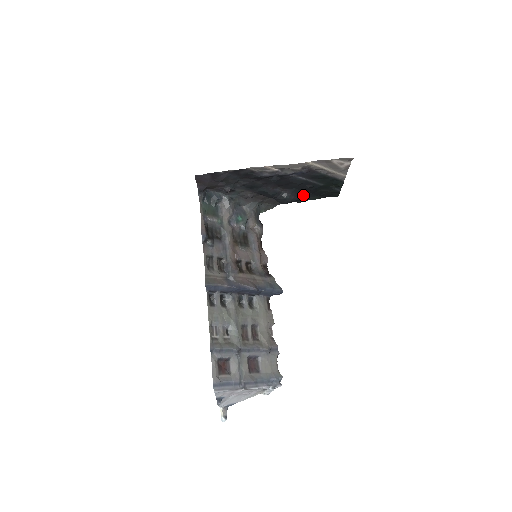
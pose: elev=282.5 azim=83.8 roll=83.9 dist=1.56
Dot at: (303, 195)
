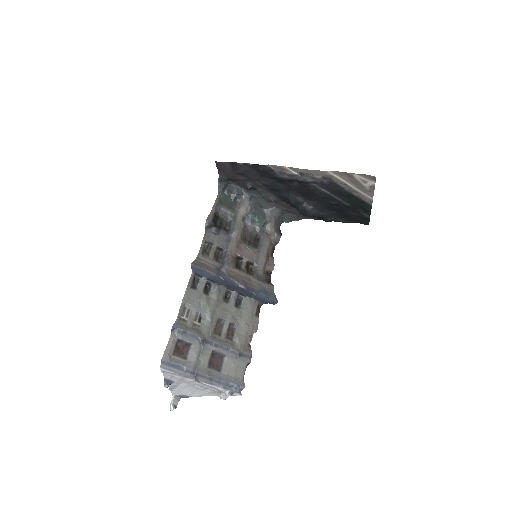
Dot at: (329, 213)
